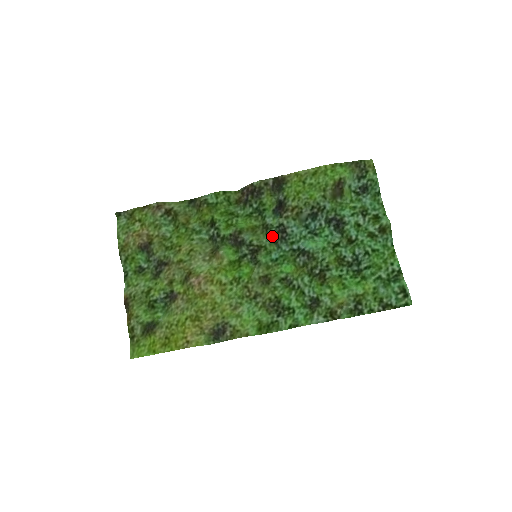
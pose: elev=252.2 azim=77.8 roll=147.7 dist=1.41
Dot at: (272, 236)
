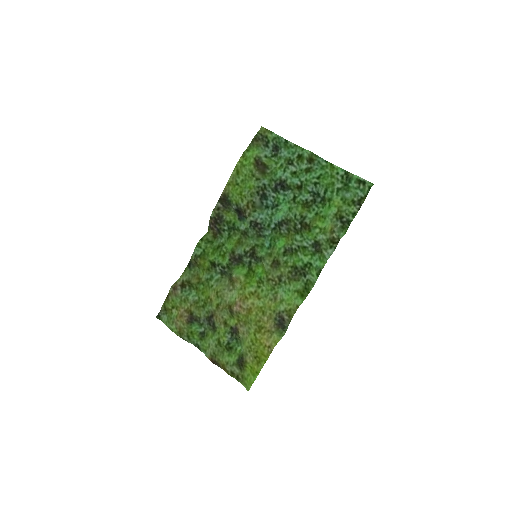
Dot at: (253, 235)
